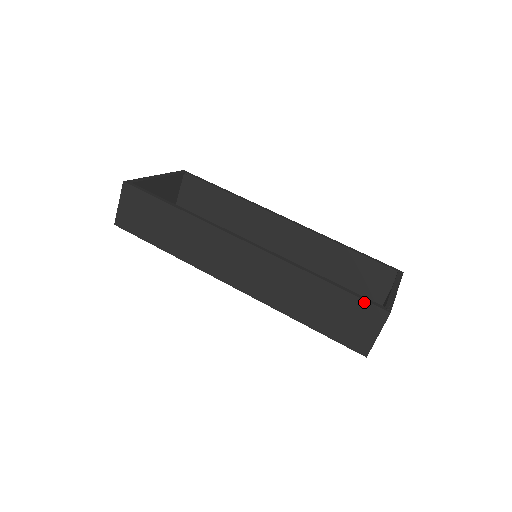
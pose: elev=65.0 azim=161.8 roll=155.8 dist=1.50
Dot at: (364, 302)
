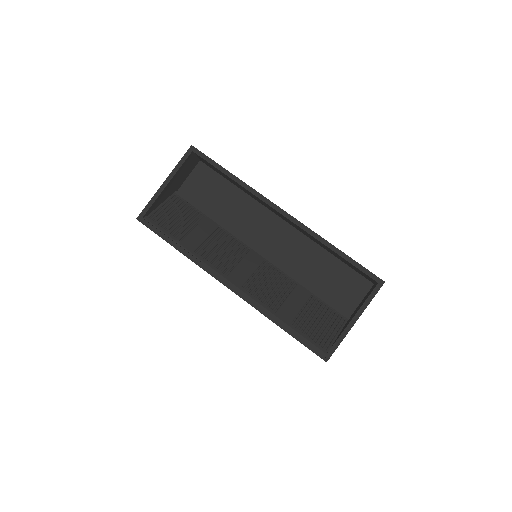
Dot at: occluded
